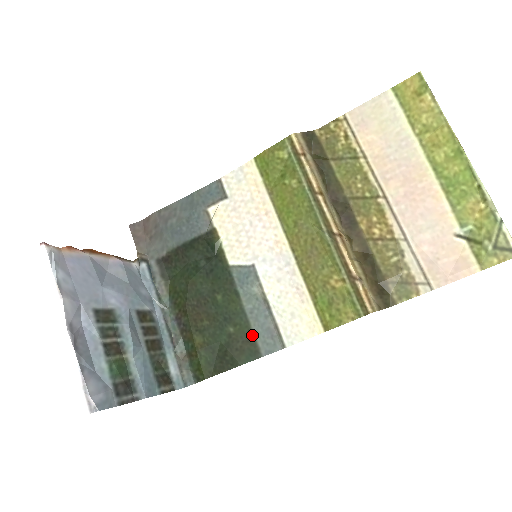
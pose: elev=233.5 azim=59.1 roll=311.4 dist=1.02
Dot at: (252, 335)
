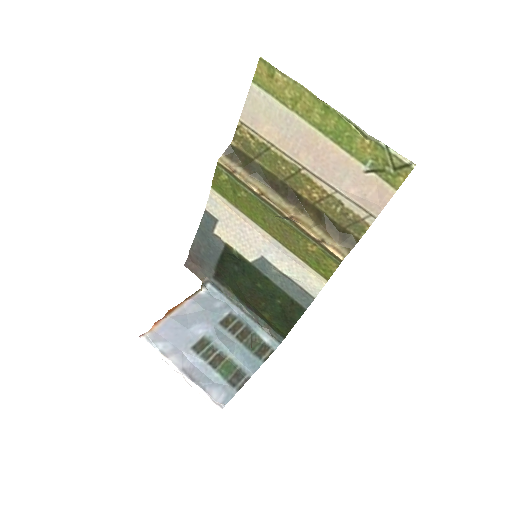
Dot at: (292, 299)
